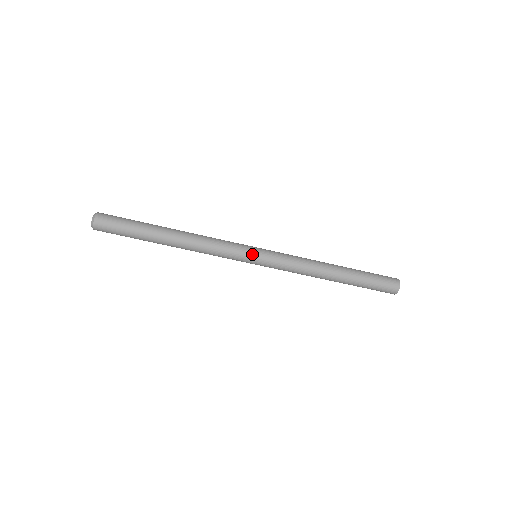
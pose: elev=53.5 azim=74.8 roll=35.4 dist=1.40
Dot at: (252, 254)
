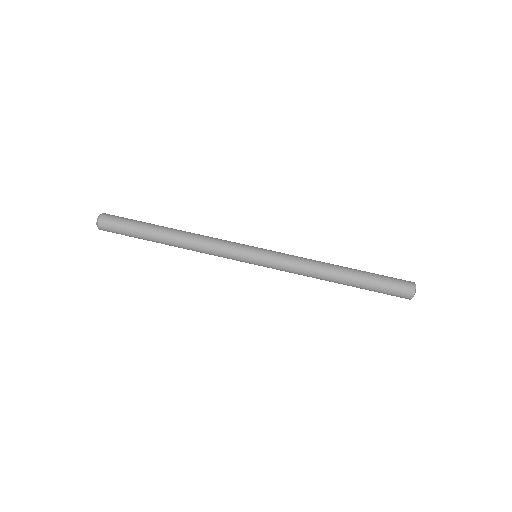
Dot at: (252, 246)
